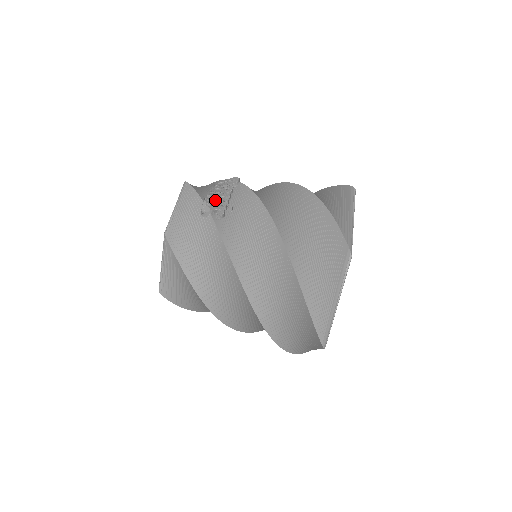
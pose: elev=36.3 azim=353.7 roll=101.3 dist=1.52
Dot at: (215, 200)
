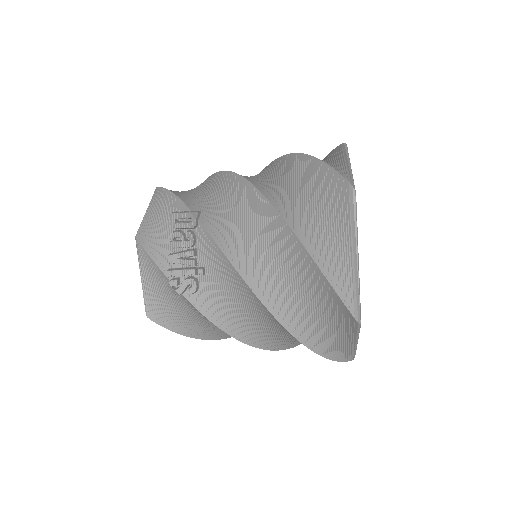
Dot at: (180, 270)
